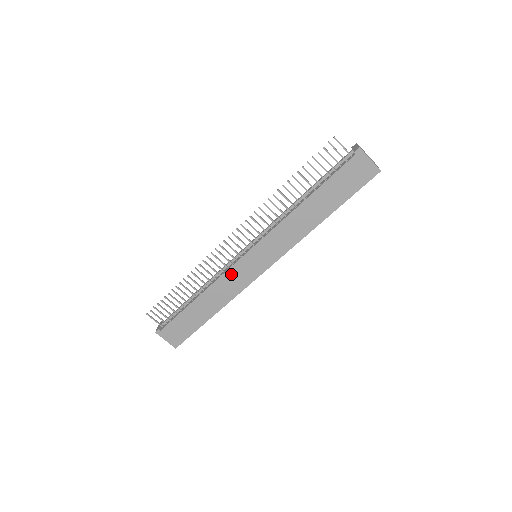
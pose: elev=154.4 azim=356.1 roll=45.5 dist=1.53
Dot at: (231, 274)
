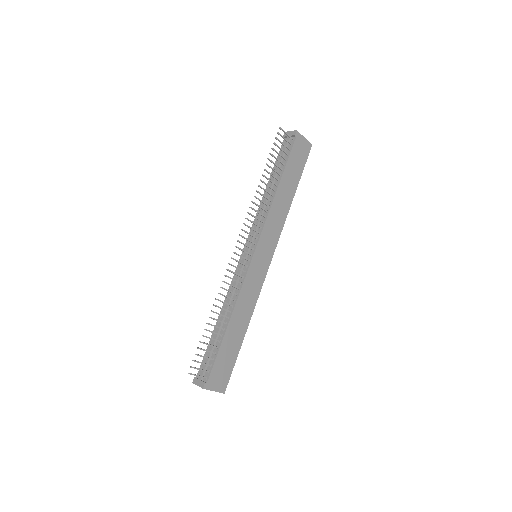
Dot at: (248, 281)
